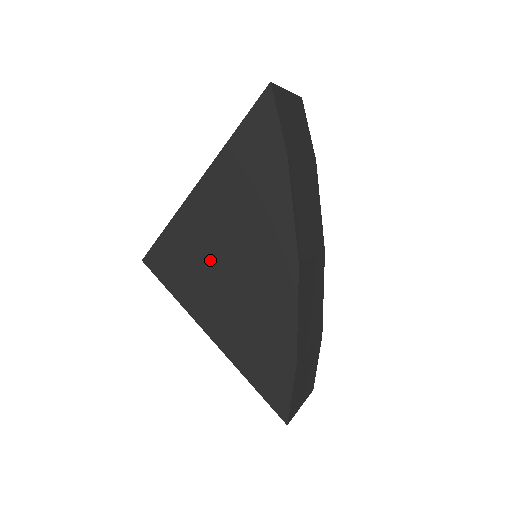
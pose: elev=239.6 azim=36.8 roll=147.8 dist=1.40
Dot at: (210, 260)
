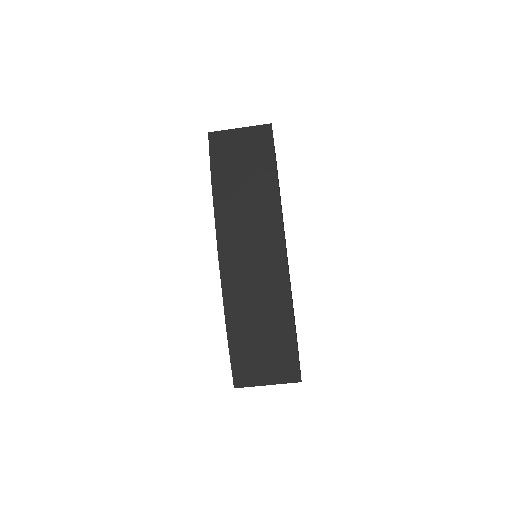
Dot at: occluded
